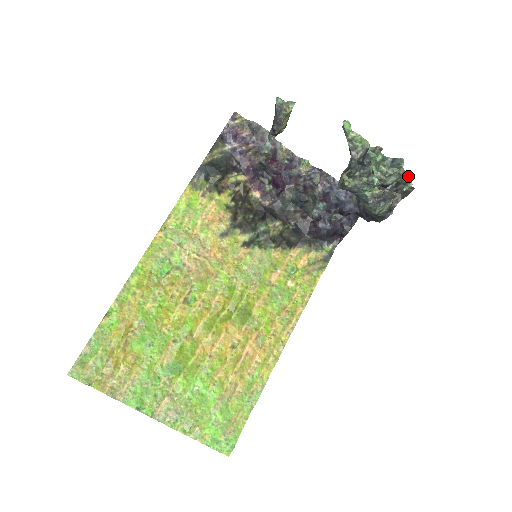
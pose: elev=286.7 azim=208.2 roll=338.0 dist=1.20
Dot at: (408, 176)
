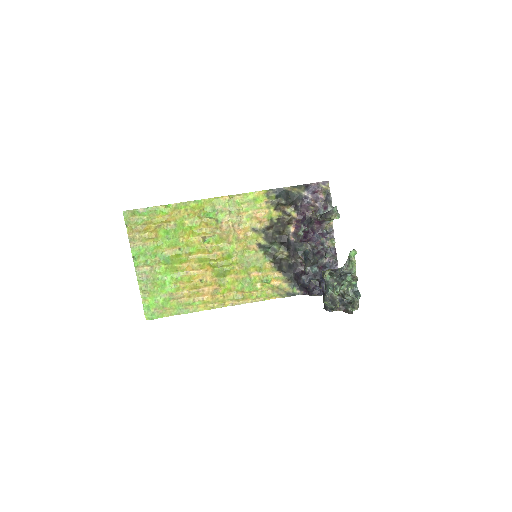
Dot at: (357, 305)
